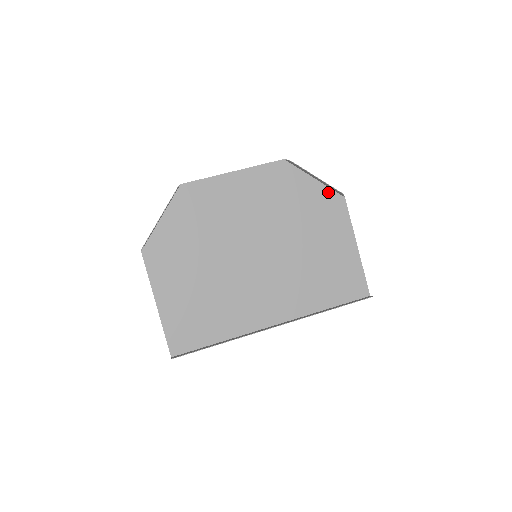
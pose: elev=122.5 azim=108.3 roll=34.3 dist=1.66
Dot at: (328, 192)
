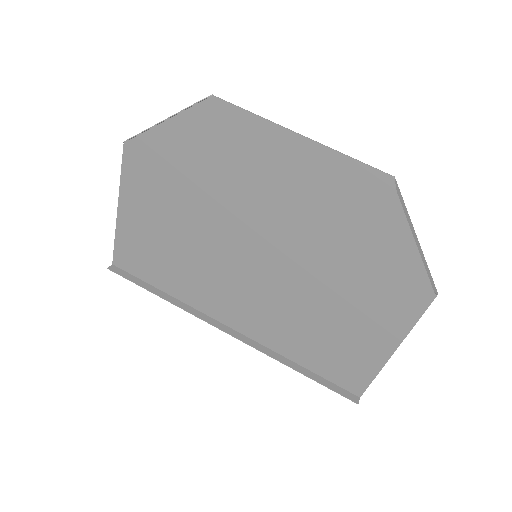
Dot at: (419, 270)
